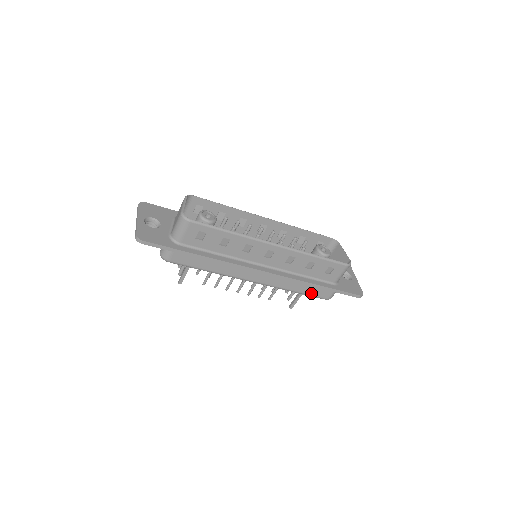
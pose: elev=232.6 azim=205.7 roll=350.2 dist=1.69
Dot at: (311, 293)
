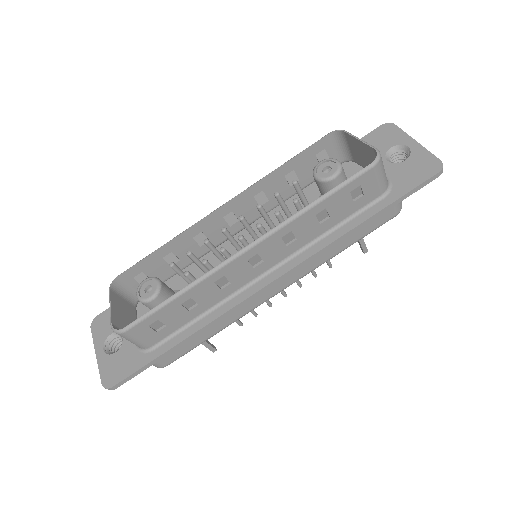
Dot at: (365, 232)
